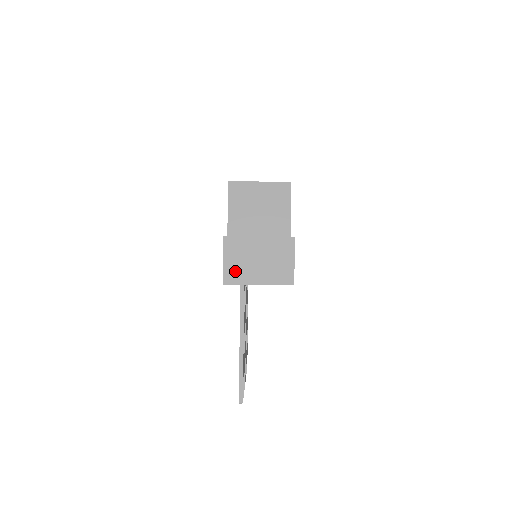
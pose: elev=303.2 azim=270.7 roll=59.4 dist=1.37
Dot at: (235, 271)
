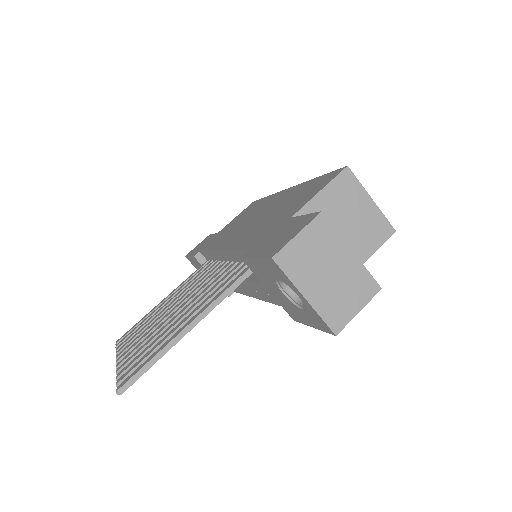
Dot at: (297, 258)
